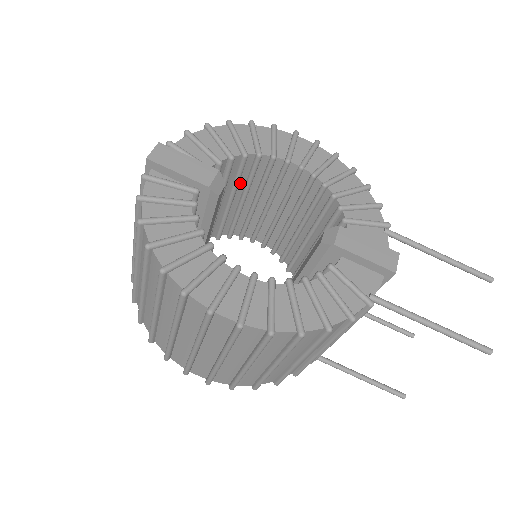
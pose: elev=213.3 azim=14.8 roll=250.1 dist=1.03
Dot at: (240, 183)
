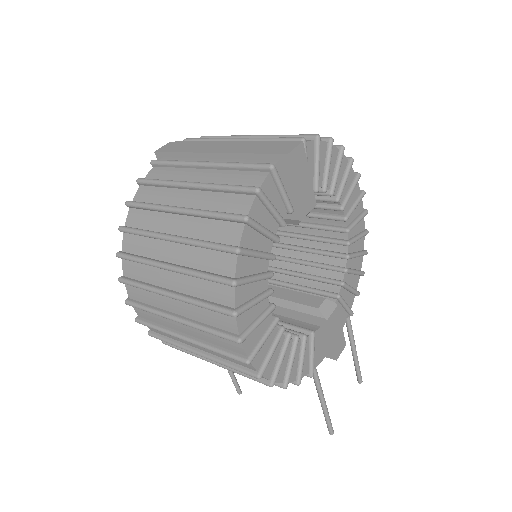
Dot at: occluded
